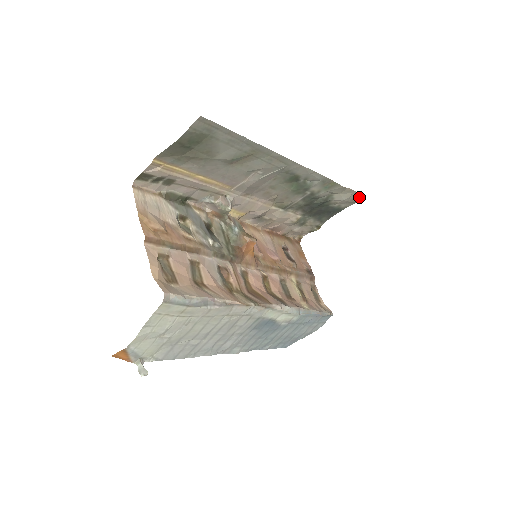
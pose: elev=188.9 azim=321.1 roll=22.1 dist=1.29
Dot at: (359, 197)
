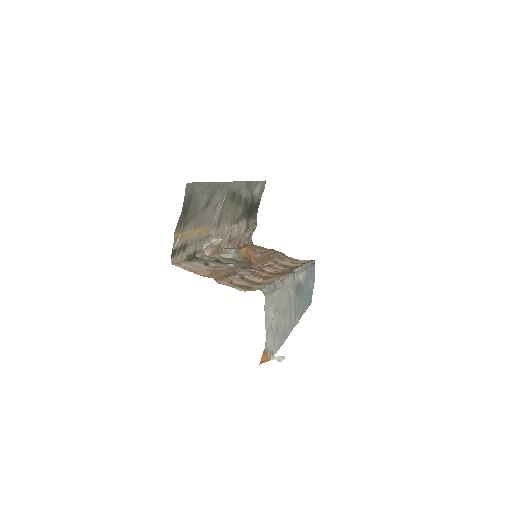
Dot at: (264, 184)
